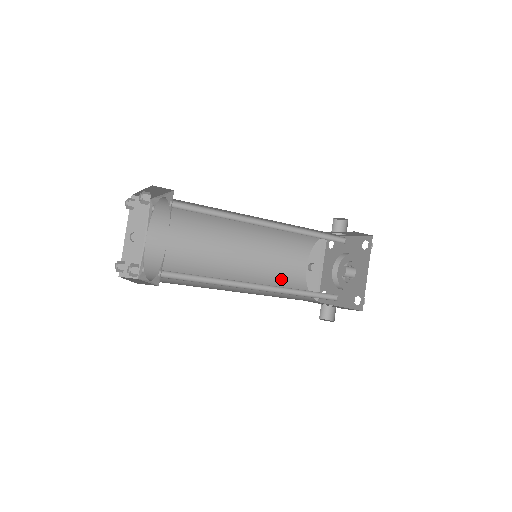
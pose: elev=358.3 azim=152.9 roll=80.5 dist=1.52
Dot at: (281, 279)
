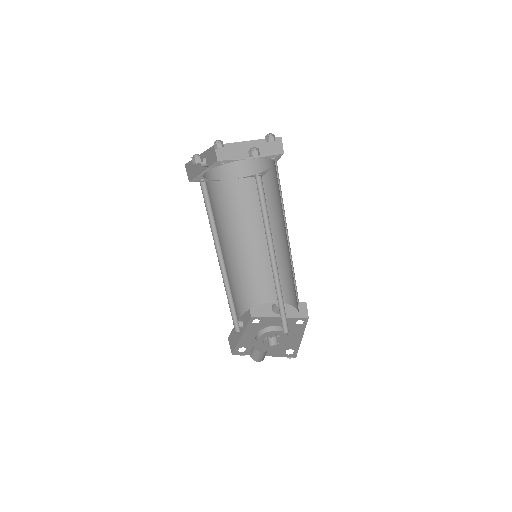
Dot at: occluded
